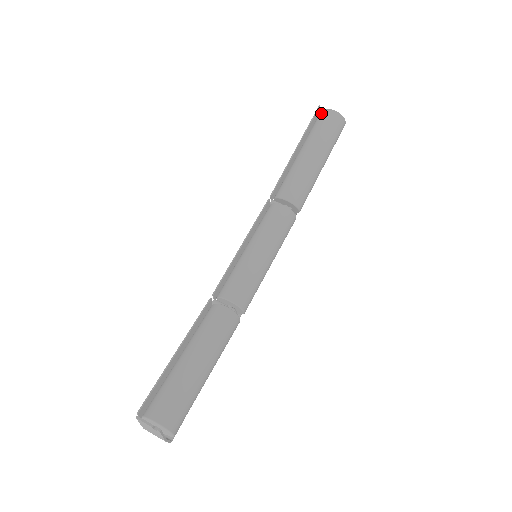
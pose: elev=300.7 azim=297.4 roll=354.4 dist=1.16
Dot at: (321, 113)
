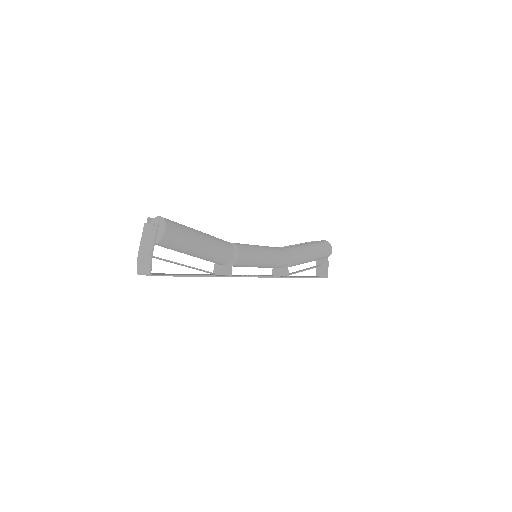
Dot at: occluded
